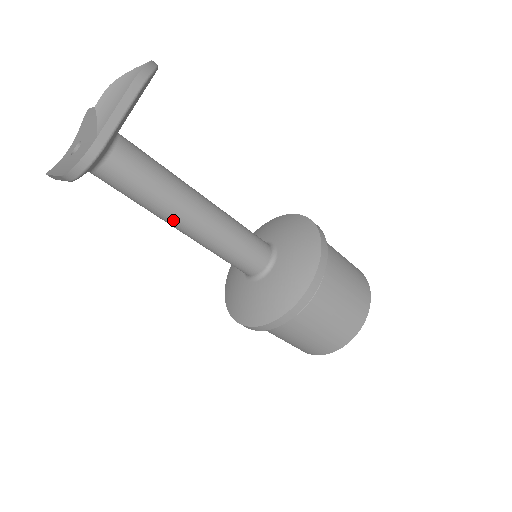
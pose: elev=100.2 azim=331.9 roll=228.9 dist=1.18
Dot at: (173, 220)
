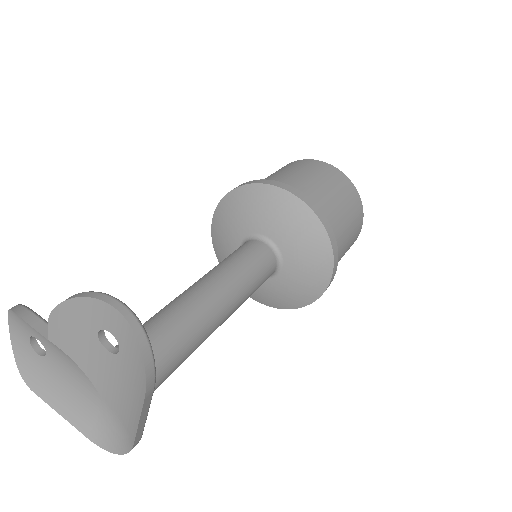
Dot at: occluded
